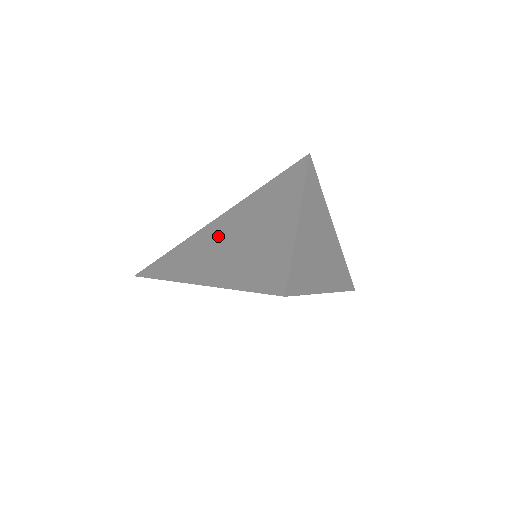
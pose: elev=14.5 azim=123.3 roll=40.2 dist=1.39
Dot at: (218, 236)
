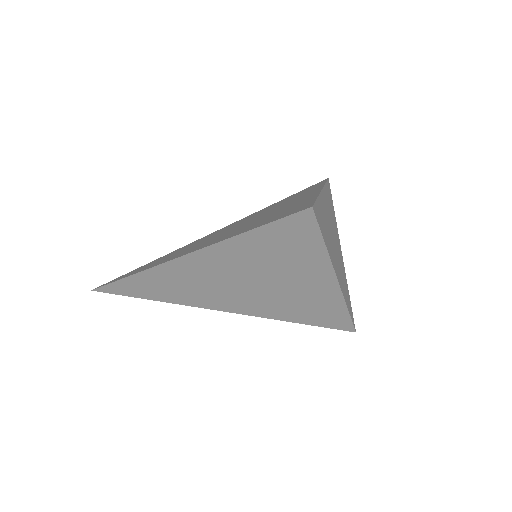
Dot at: (218, 232)
